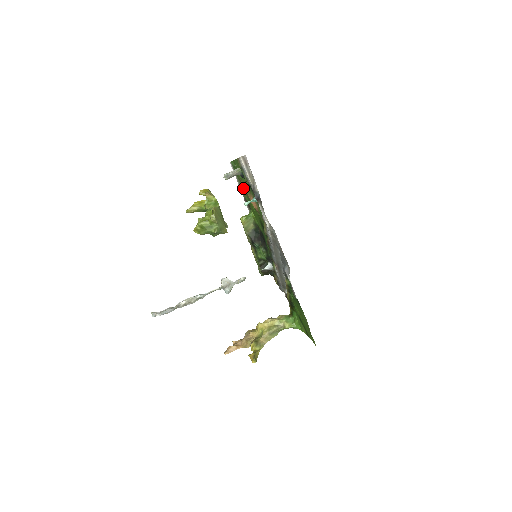
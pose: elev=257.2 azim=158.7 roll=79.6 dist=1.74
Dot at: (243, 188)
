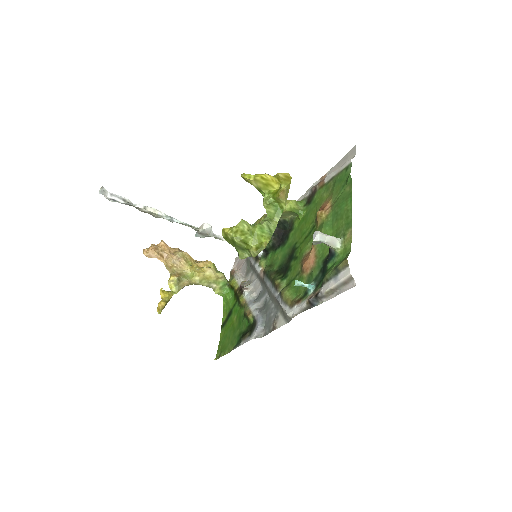
Dot at: (322, 220)
